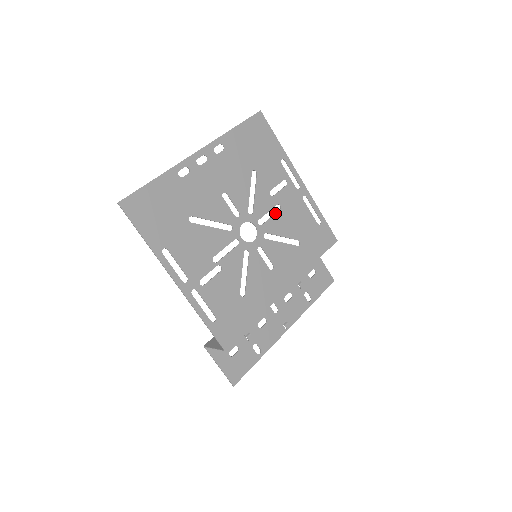
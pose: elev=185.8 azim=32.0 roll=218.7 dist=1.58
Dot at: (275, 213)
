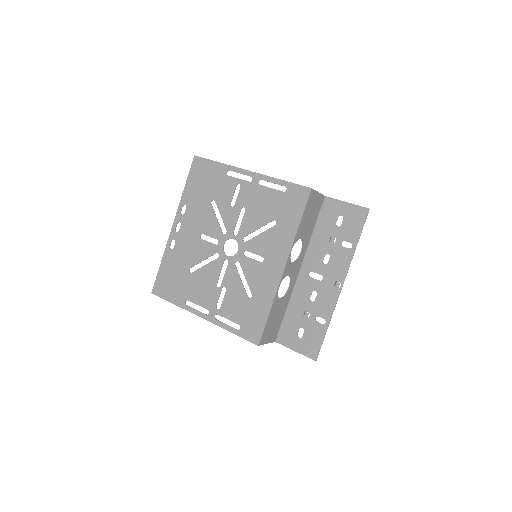
Dot at: (243, 216)
